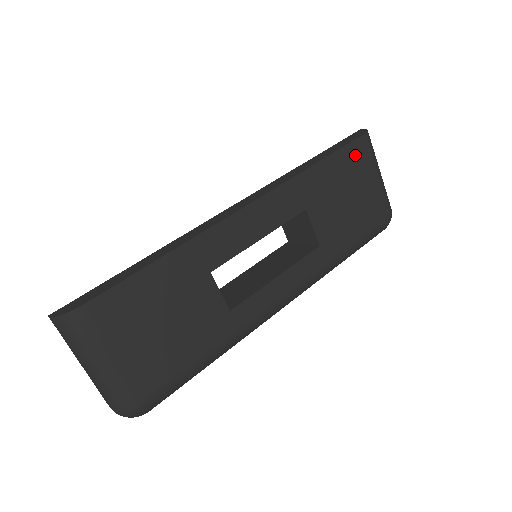
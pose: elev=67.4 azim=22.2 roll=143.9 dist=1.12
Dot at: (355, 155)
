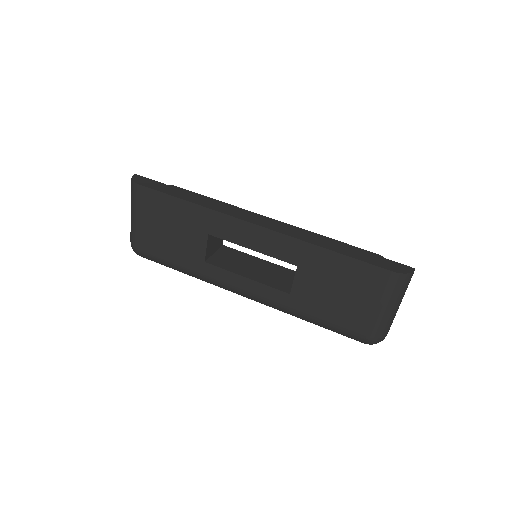
Dot at: (372, 276)
